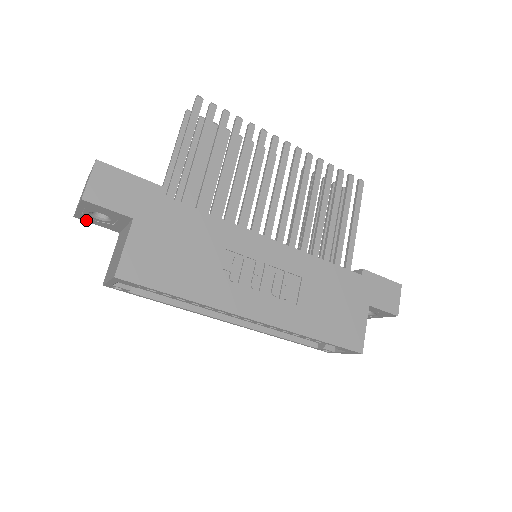
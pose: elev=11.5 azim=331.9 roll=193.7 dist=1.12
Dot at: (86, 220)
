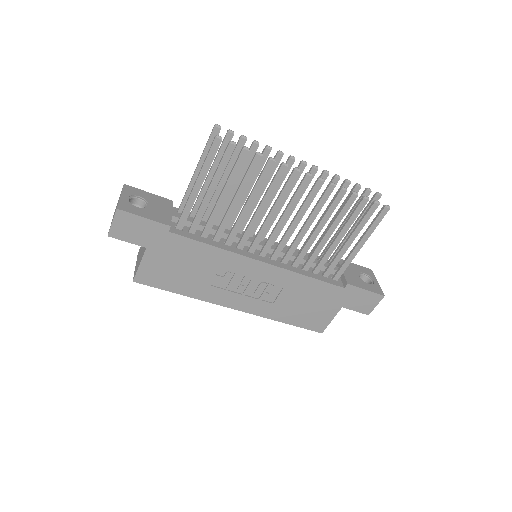
Dot at: occluded
